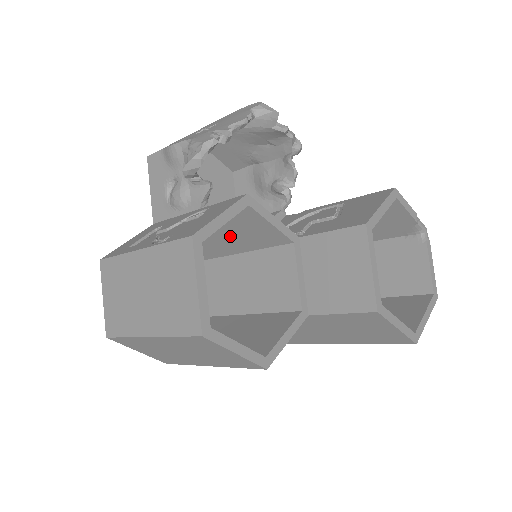
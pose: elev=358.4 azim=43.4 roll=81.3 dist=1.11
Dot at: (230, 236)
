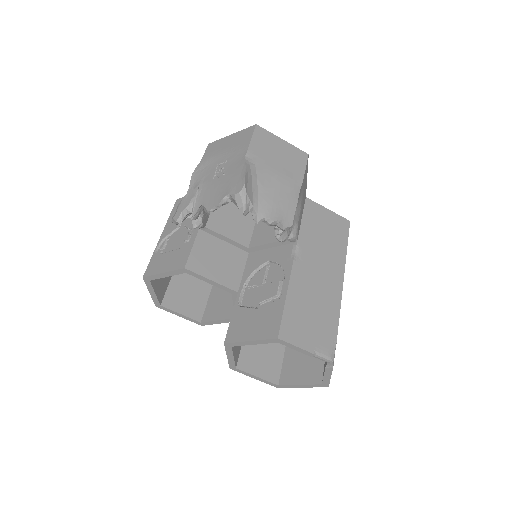
Dot at: occluded
